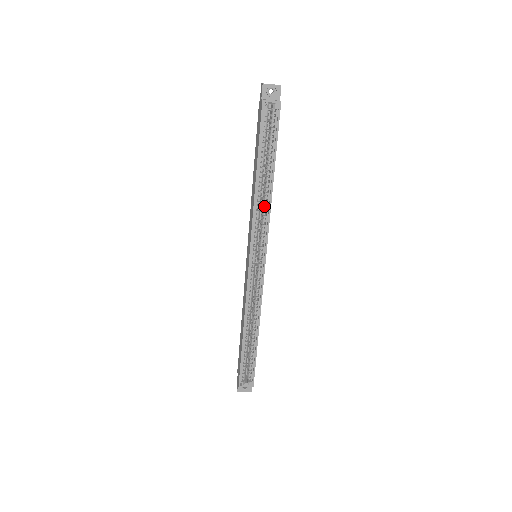
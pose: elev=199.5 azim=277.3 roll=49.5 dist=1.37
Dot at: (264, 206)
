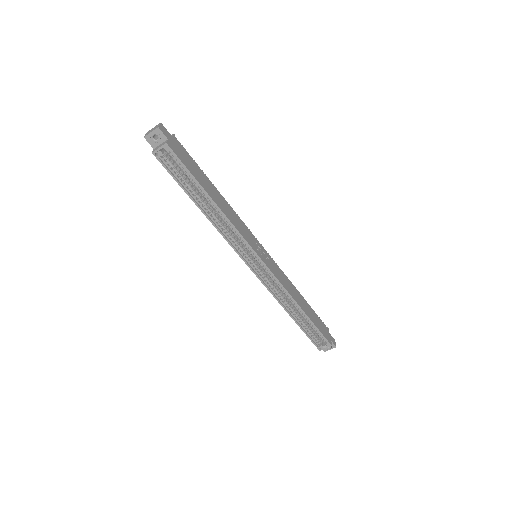
Dot at: (226, 224)
